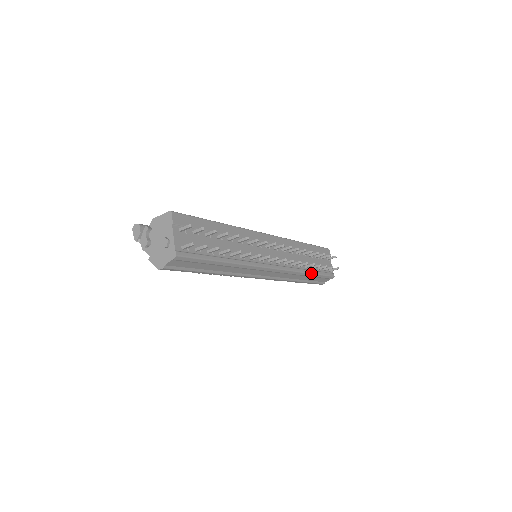
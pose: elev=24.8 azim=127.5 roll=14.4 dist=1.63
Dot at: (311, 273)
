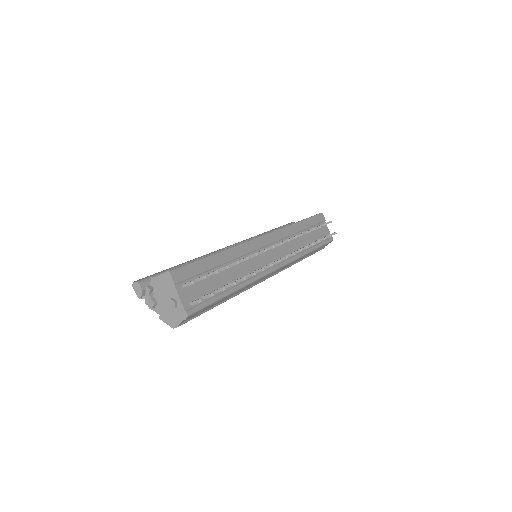
Dot at: (312, 251)
